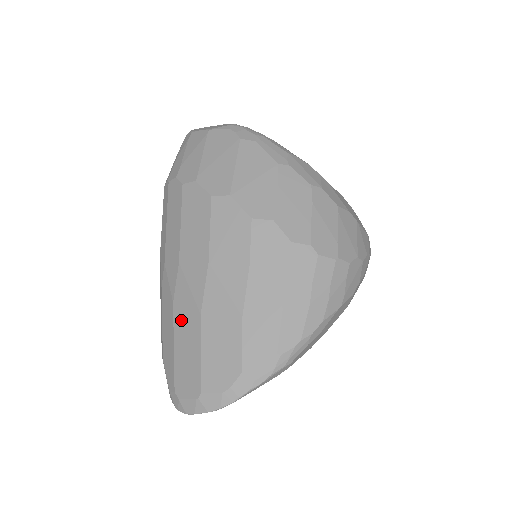
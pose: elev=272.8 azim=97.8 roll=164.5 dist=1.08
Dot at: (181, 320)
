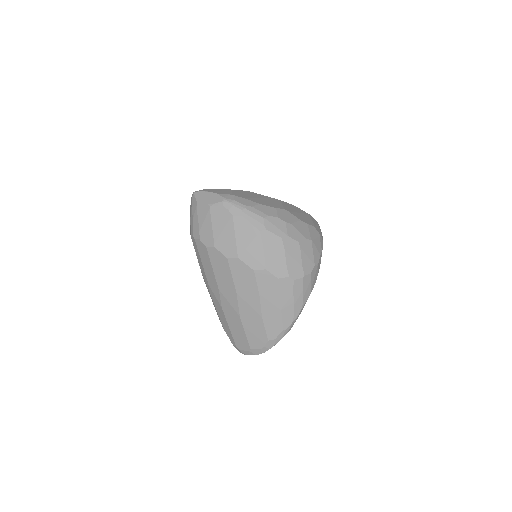
Dot at: (229, 317)
